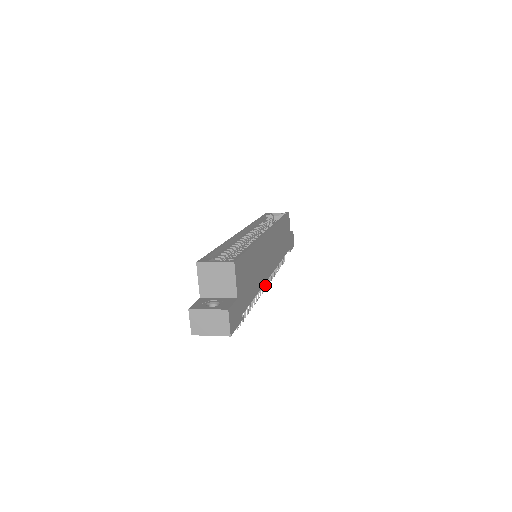
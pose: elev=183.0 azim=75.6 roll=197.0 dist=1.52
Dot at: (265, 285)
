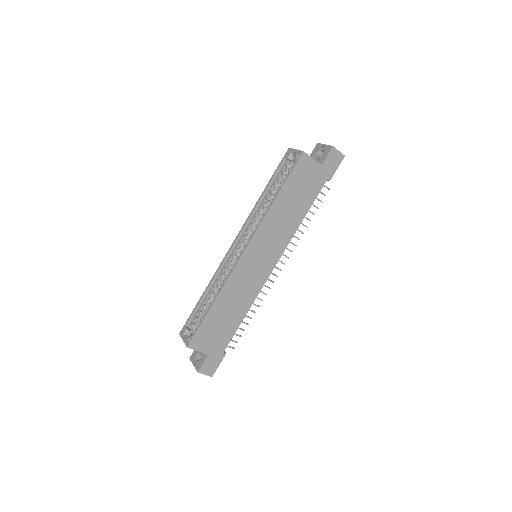
Dot at: (278, 269)
